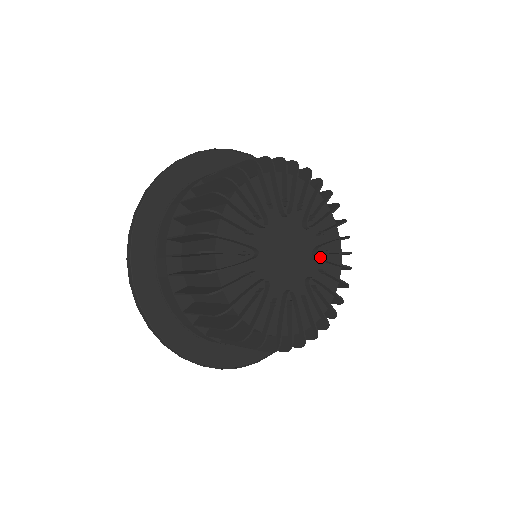
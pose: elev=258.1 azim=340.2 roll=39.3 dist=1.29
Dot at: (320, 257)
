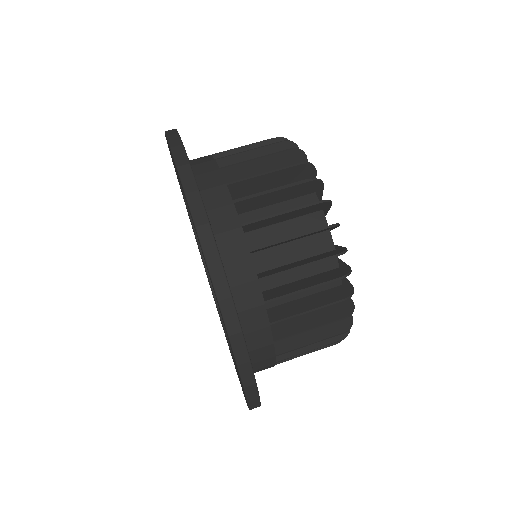
Dot at: occluded
